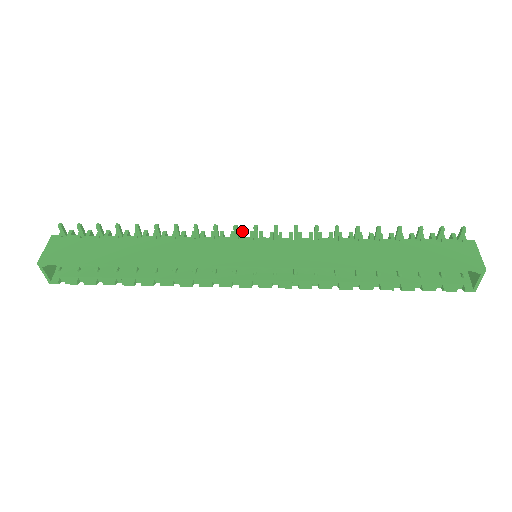
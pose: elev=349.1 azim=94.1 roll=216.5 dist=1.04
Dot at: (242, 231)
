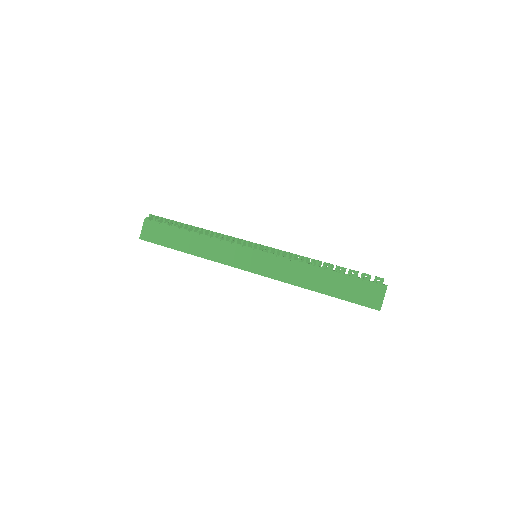
Dot at: (248, 241)
